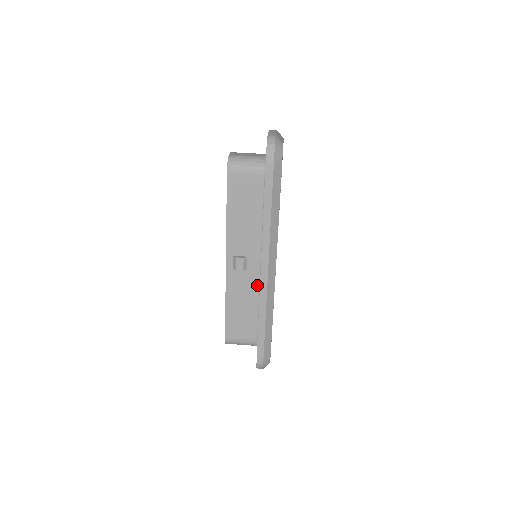
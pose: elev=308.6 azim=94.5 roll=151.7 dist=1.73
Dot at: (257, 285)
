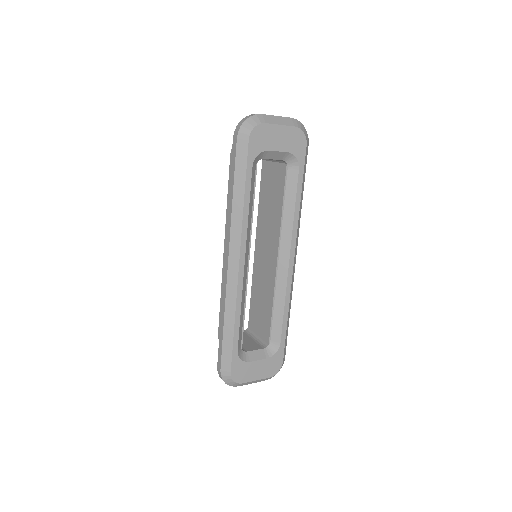
Dot at: occluded
